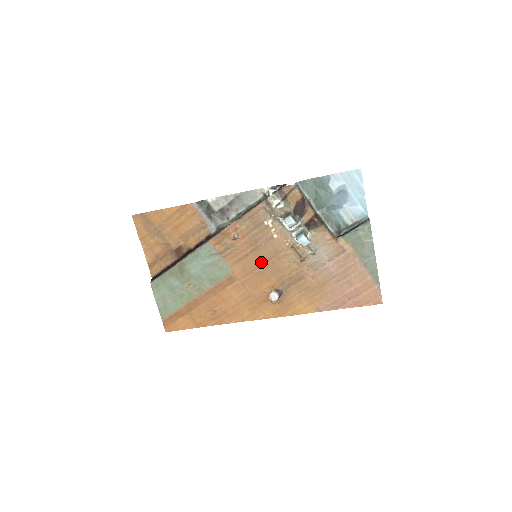
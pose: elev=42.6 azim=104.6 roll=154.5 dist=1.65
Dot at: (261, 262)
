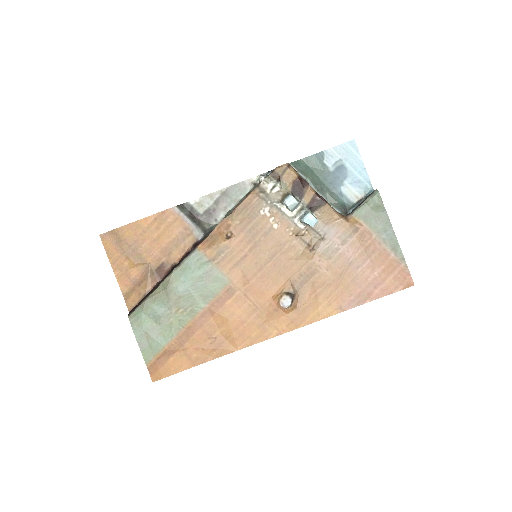
Dot at: (263, 261)
